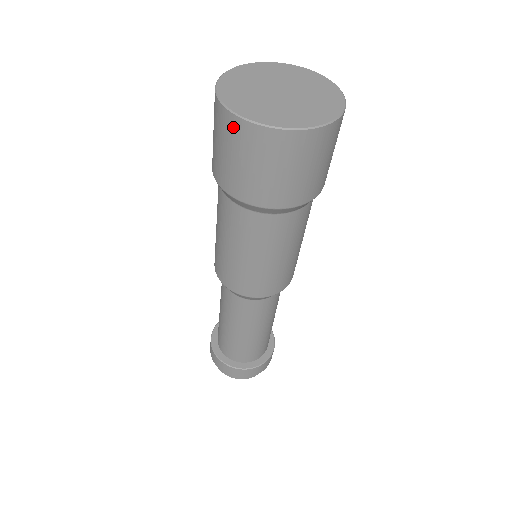
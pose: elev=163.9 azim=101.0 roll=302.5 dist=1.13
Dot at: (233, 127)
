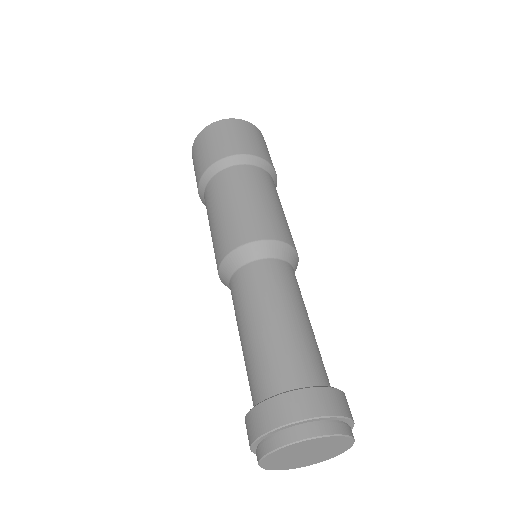
Dot at: (221, 125)
